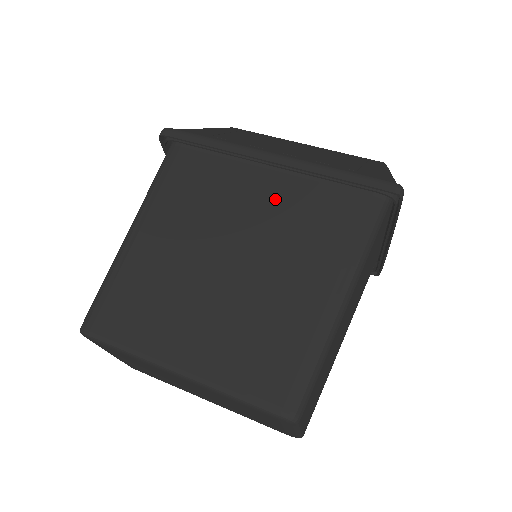
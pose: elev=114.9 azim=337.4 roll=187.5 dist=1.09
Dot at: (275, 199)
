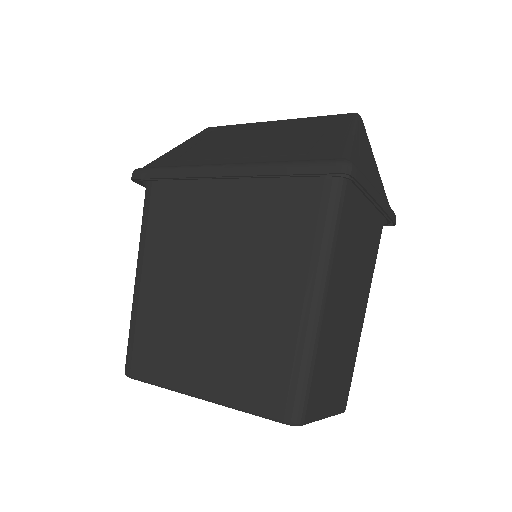
Dot at: (238, 212)
